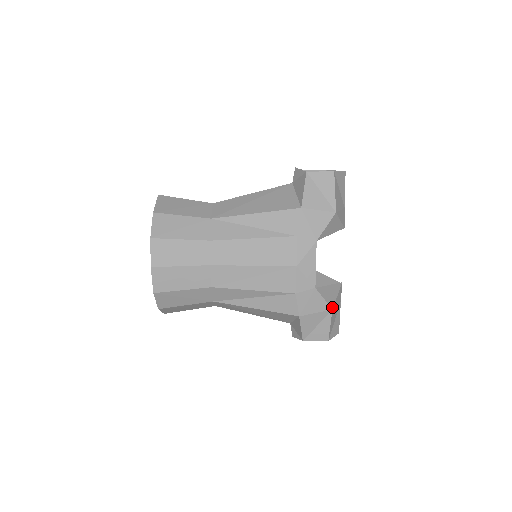
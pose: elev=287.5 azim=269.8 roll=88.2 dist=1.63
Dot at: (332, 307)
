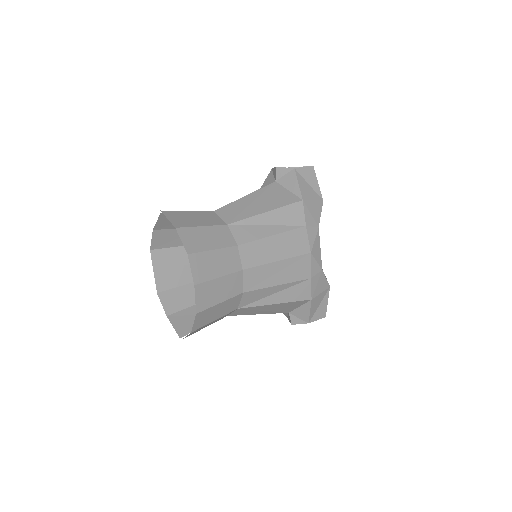
Dot at: (329, 285)
